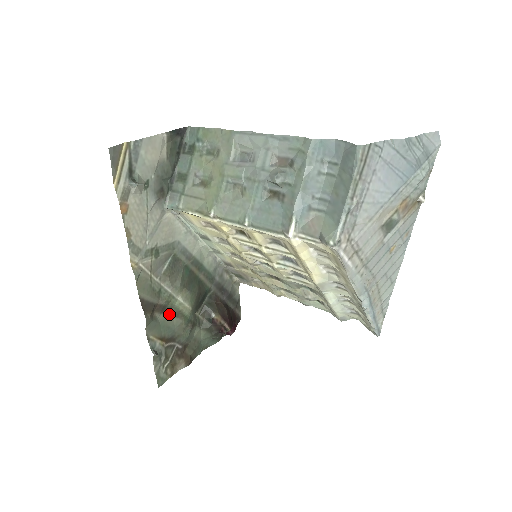
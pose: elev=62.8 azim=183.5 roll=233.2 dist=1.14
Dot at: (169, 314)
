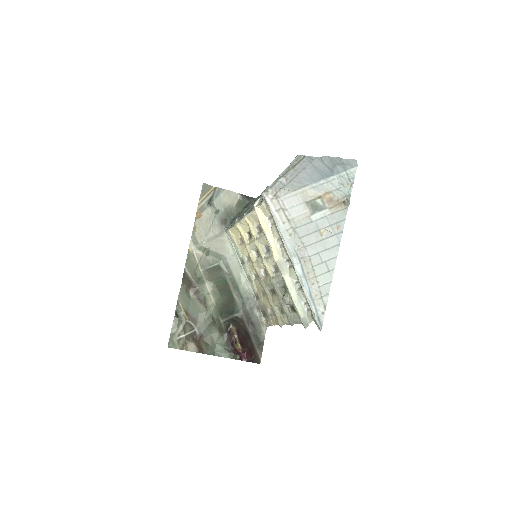
Dot at: (200, 300)
